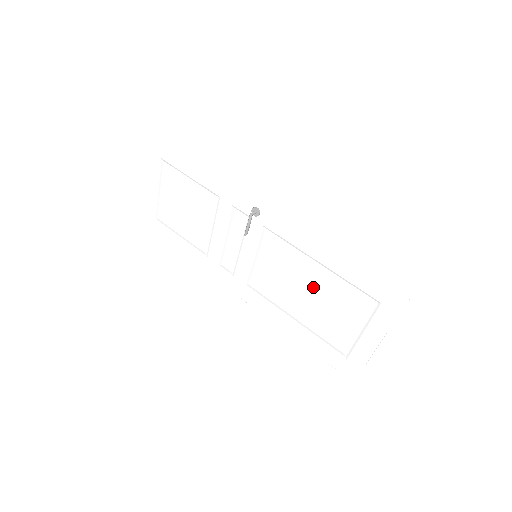
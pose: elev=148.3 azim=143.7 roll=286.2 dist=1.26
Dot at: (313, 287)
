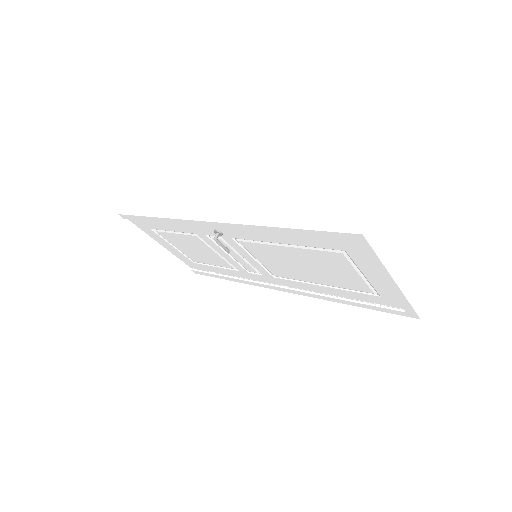
Dot at: (301, 260)
